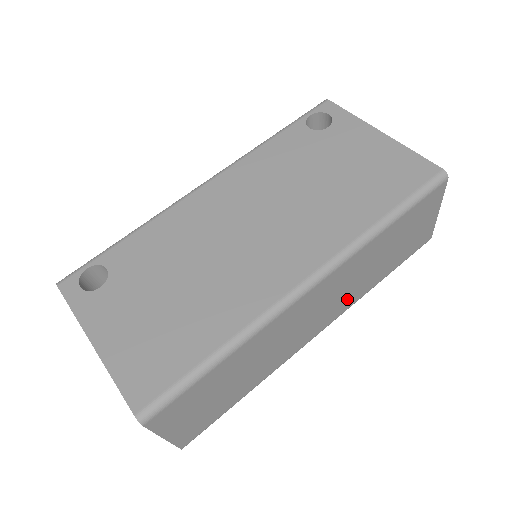
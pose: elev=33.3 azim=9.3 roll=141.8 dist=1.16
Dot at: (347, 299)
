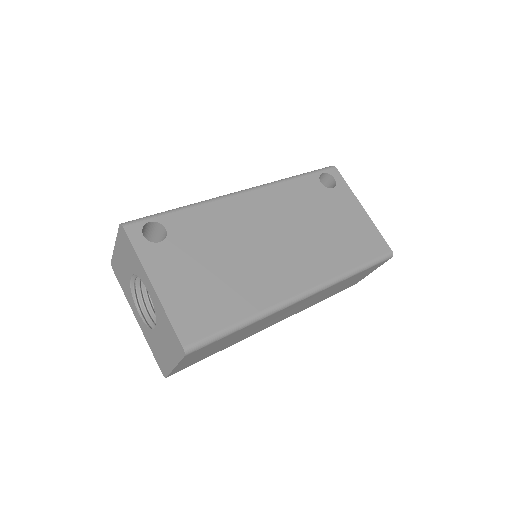
Dot at: (303, 308)
